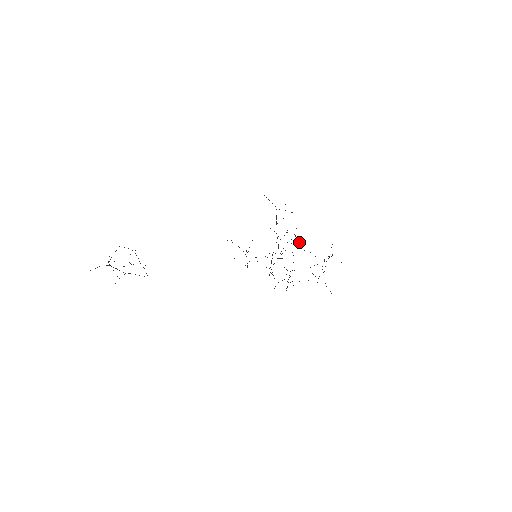
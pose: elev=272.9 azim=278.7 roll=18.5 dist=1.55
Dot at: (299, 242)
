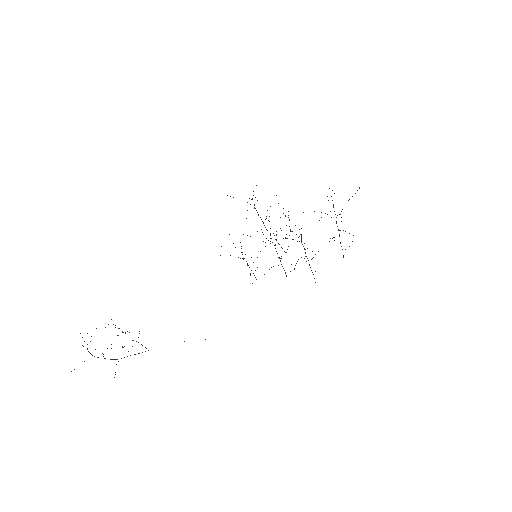
Dot at: occluded
